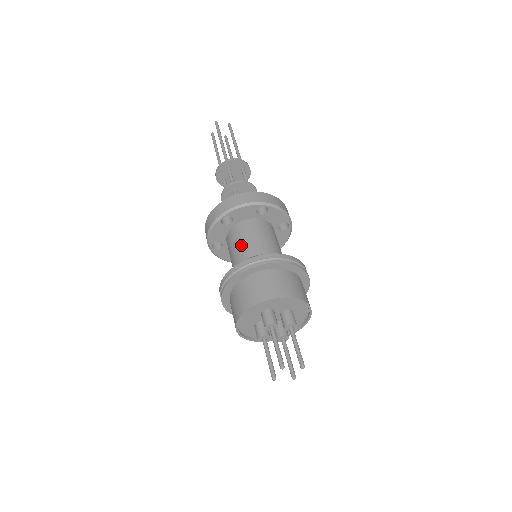
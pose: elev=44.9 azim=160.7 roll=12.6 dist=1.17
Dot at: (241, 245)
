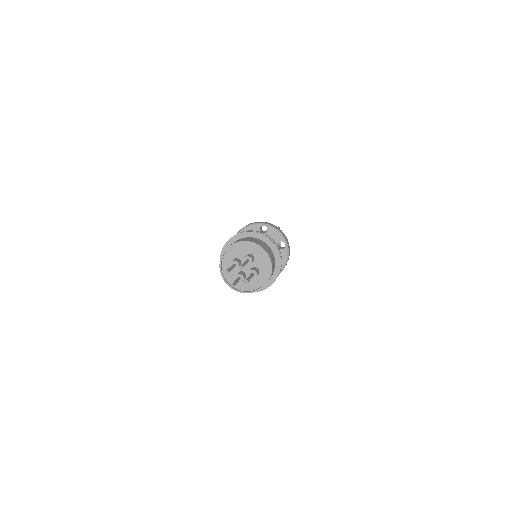
Dot at: occluded
